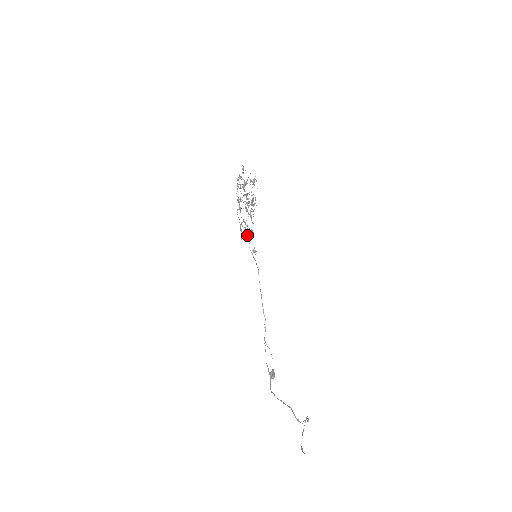
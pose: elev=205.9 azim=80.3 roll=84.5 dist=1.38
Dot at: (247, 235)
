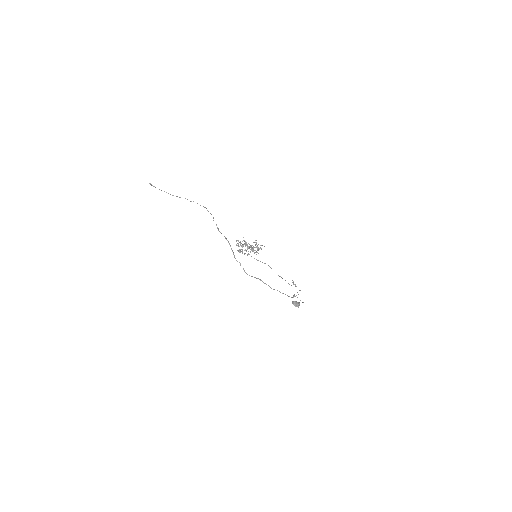
Dot at: occluded
